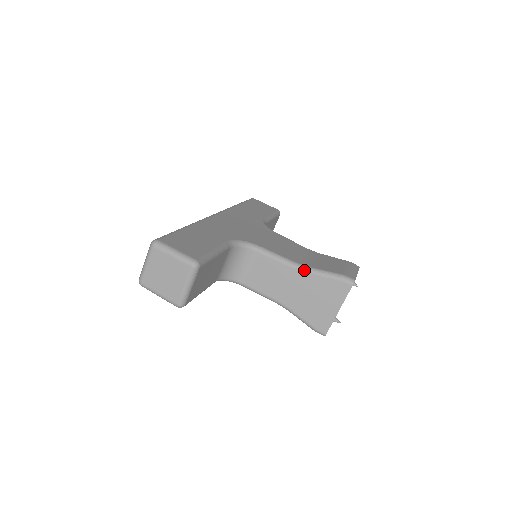
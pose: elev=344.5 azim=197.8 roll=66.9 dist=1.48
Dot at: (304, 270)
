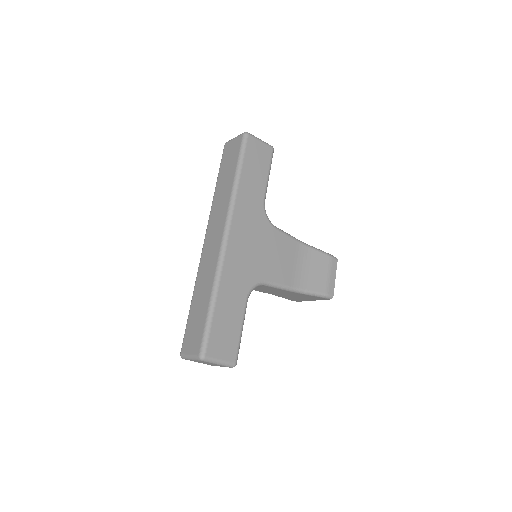
Dot at: (299, 293)
